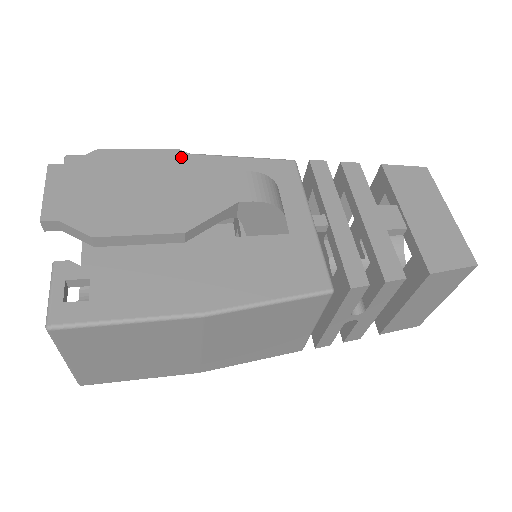
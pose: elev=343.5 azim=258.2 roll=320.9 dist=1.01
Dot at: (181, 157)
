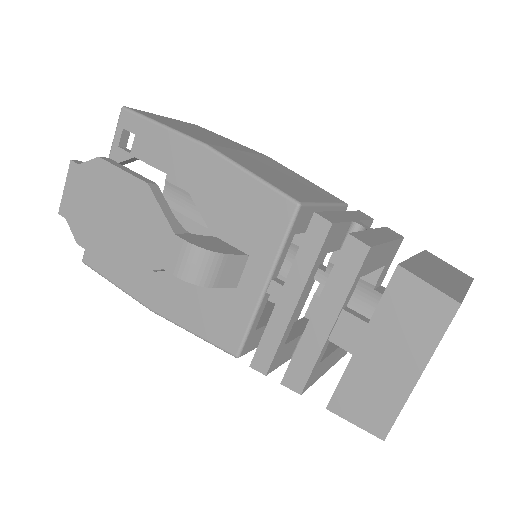
Dot at: (146, 195)
